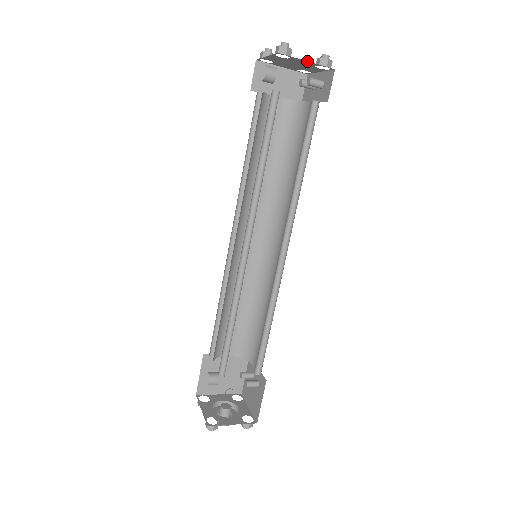
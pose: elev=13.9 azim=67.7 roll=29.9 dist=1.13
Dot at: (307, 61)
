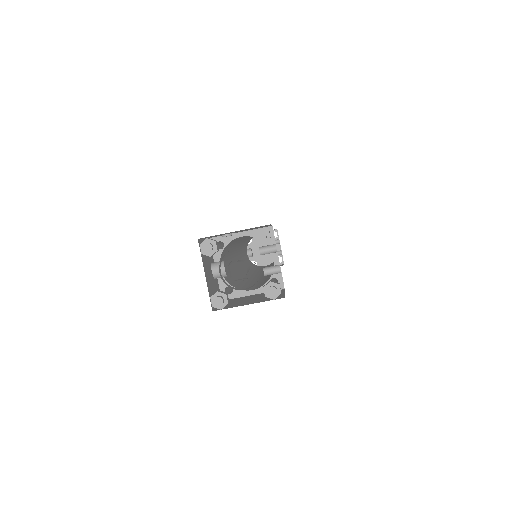
Dot at: occluded
